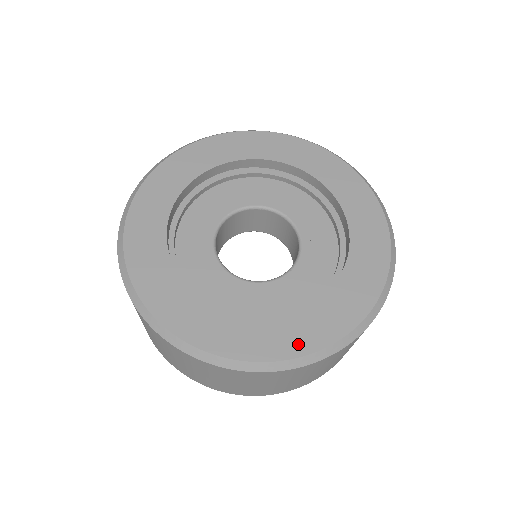
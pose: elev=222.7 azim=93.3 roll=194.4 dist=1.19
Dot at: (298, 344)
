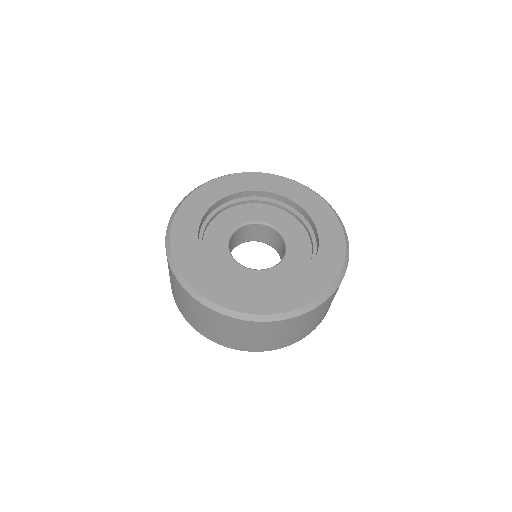
Dot at: (287, 304)
